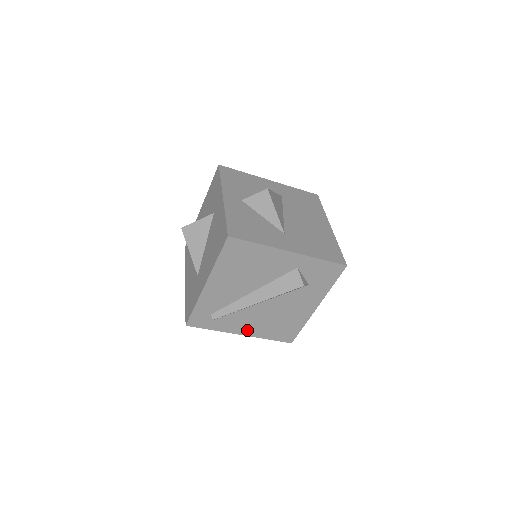
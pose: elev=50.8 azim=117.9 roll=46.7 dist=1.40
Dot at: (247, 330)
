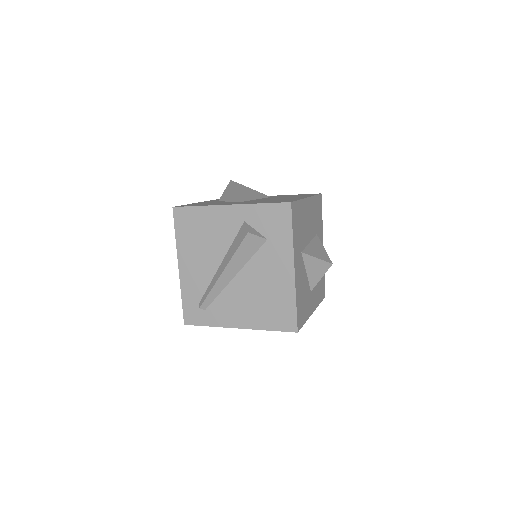
Dot at: (241, 320)
